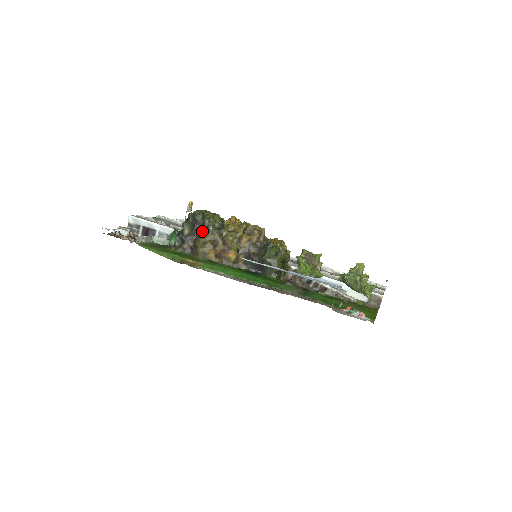
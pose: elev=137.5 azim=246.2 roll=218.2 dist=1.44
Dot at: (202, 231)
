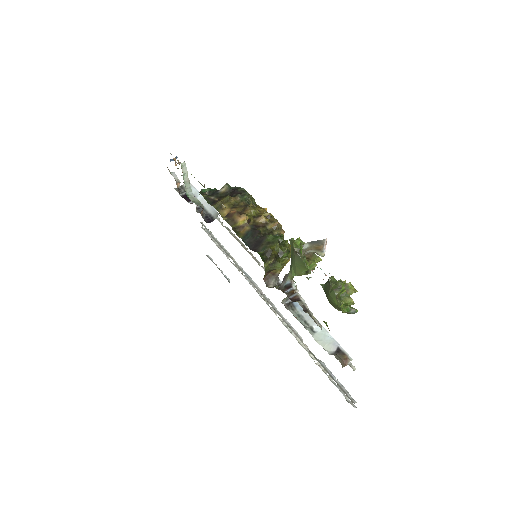
Dot at: (235, 195)
